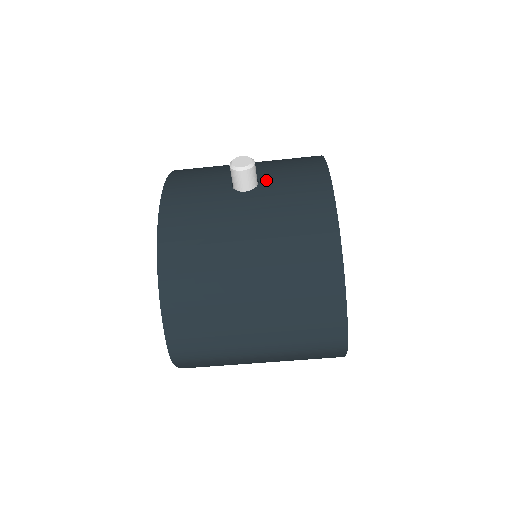
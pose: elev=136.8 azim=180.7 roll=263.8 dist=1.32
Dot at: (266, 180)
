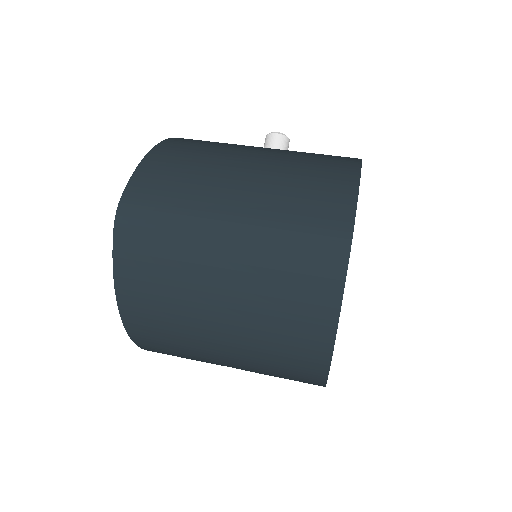
Dot at: occluded
